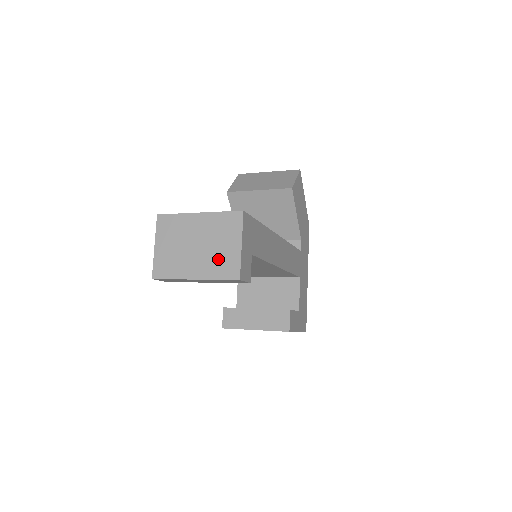
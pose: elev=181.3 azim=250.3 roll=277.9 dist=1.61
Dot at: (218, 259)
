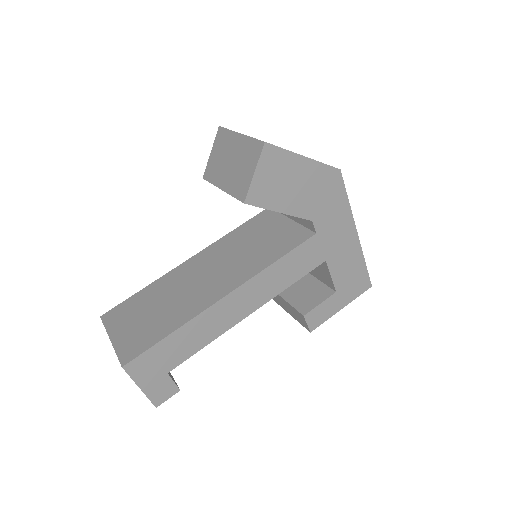
Dot at: occluded
